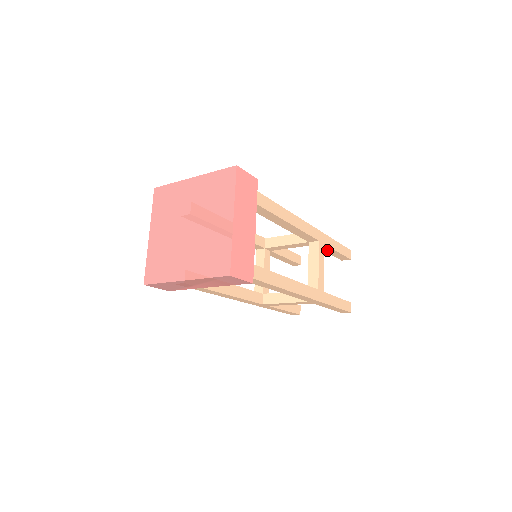
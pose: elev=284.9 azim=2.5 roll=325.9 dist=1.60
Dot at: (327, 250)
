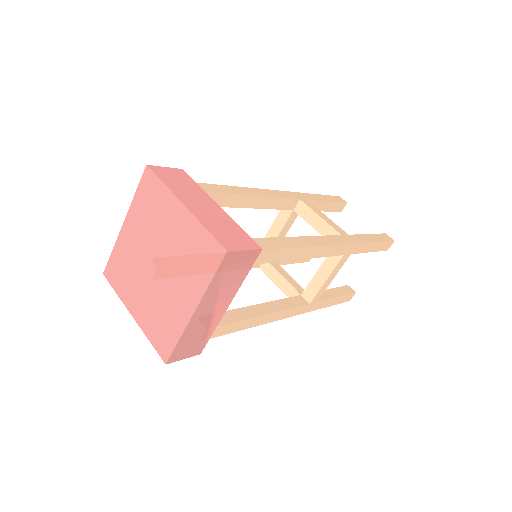
Dot at: occluded
